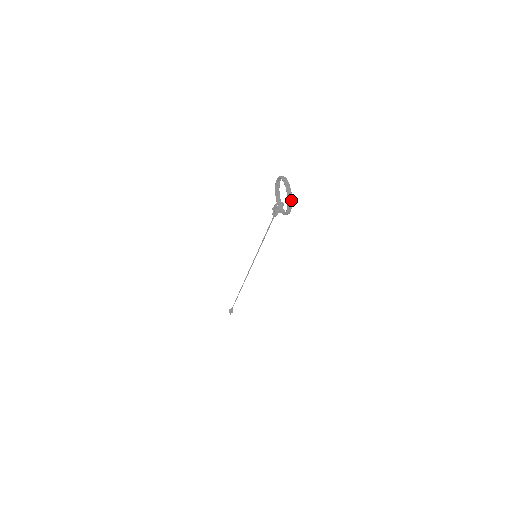
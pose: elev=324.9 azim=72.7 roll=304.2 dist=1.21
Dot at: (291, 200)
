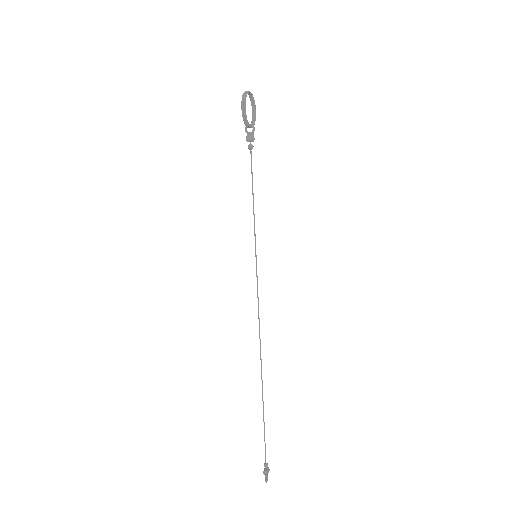
Dot at: (245, 95)
